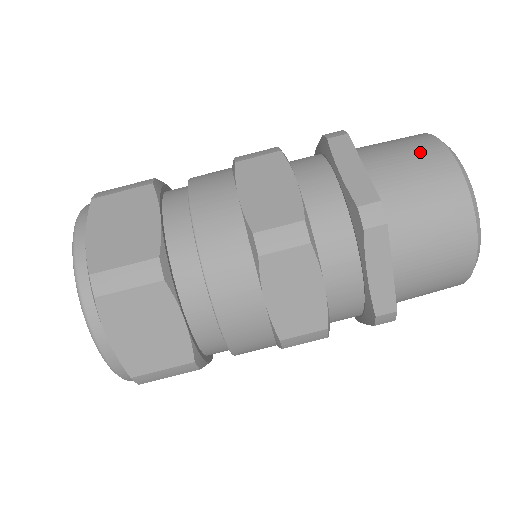
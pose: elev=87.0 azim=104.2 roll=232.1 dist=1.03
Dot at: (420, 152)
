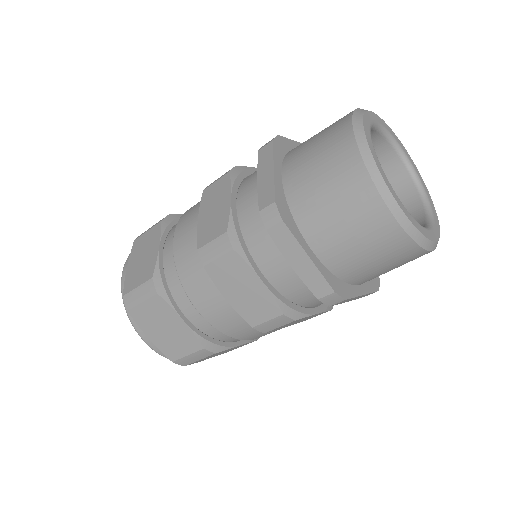
Dot at: (358, 214)
